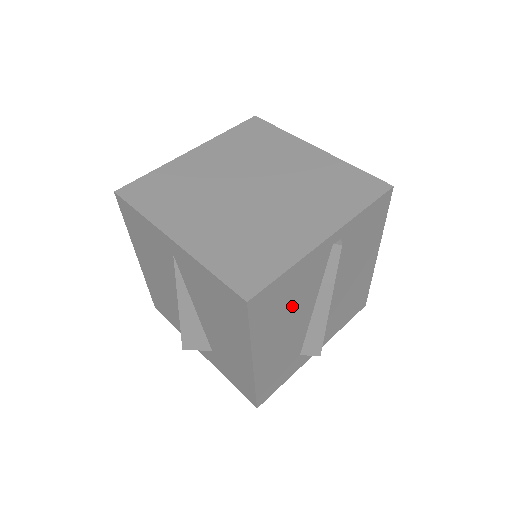
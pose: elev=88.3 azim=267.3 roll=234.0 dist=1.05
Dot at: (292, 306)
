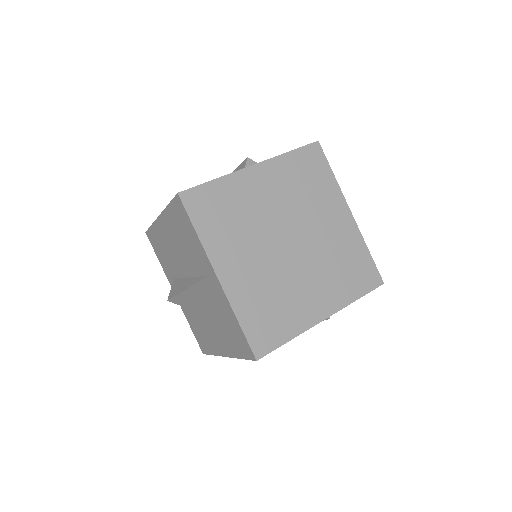
Dot at: occluded
